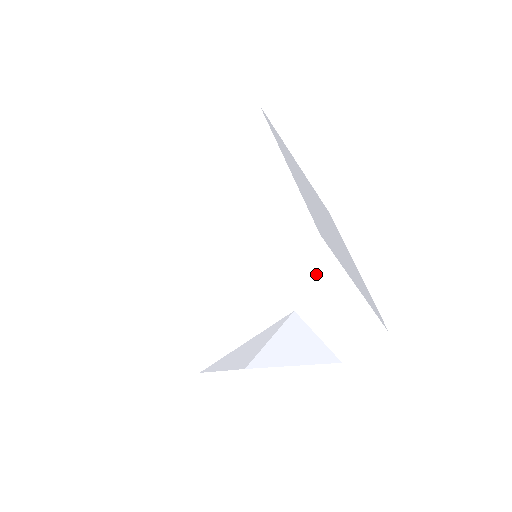
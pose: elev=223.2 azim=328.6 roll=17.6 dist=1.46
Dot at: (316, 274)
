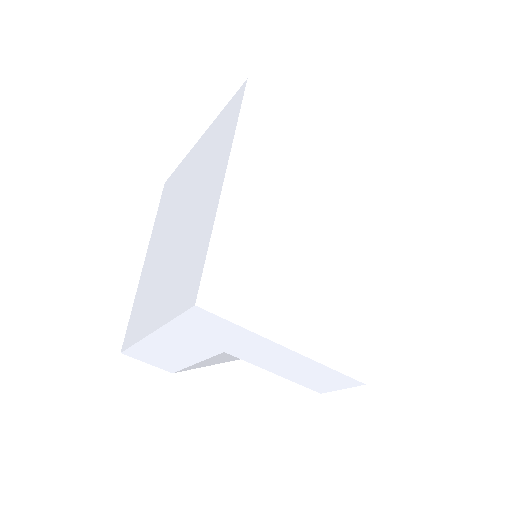
Dot at: (221, 331)
